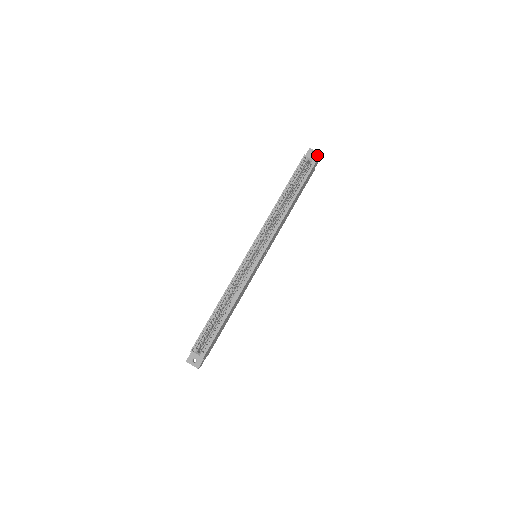
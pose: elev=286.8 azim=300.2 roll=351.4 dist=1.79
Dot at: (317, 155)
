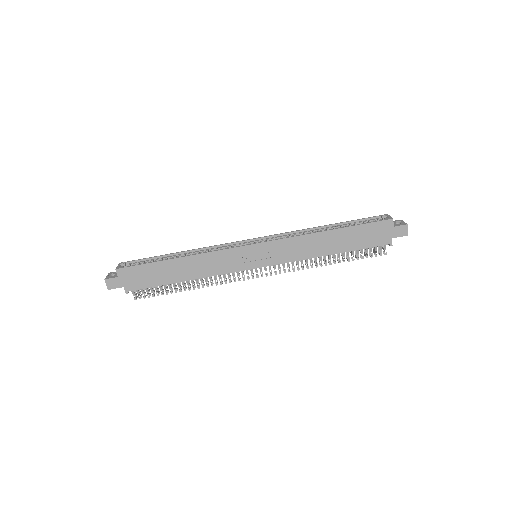
Dot at: (402, 223)
